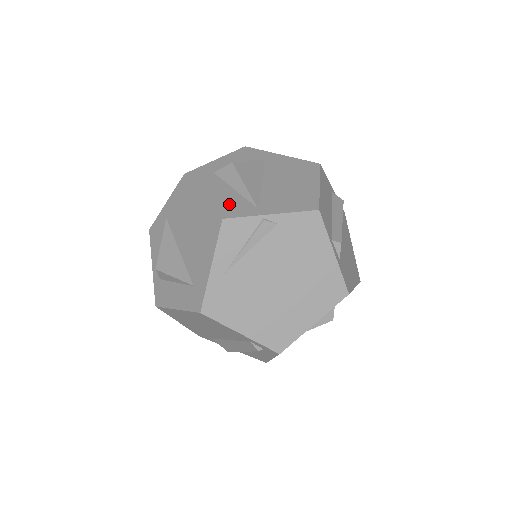
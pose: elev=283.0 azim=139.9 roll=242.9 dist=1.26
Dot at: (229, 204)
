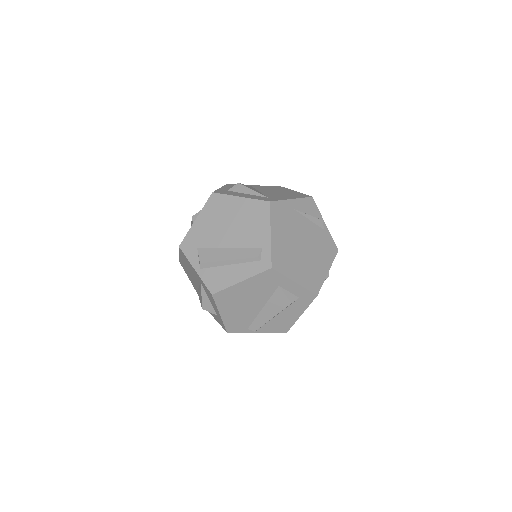
Dot at: occluded
